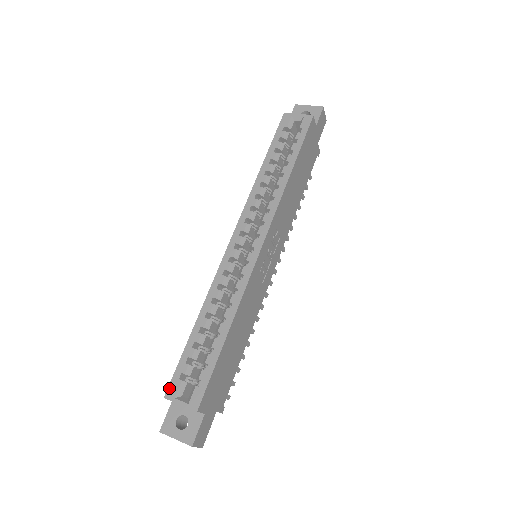
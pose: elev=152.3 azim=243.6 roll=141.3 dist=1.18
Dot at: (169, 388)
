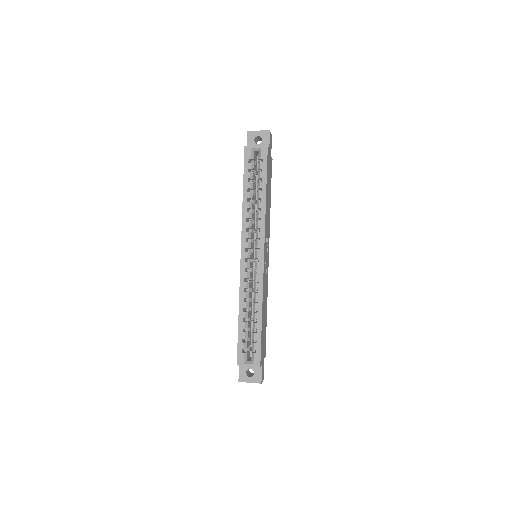
Dot at: (238, 359)
